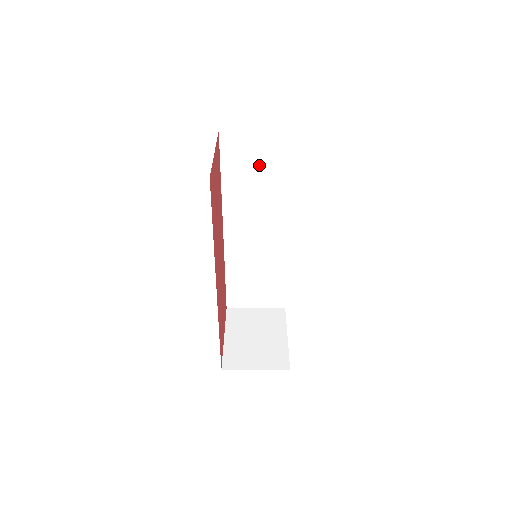
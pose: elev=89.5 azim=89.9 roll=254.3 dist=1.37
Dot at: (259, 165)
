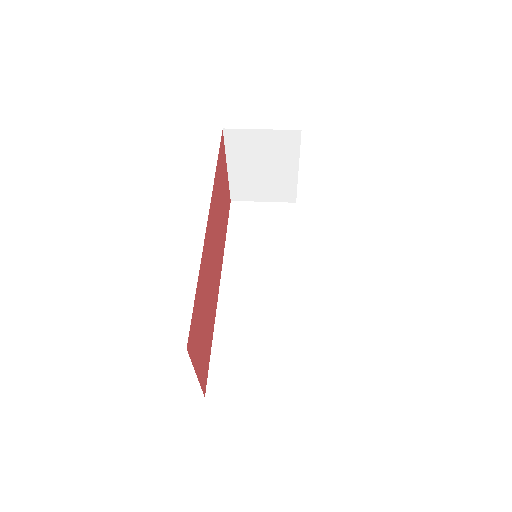
Dot at: (264, 226)
